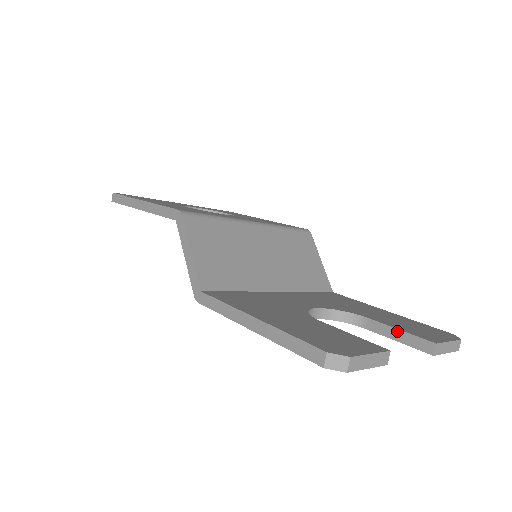
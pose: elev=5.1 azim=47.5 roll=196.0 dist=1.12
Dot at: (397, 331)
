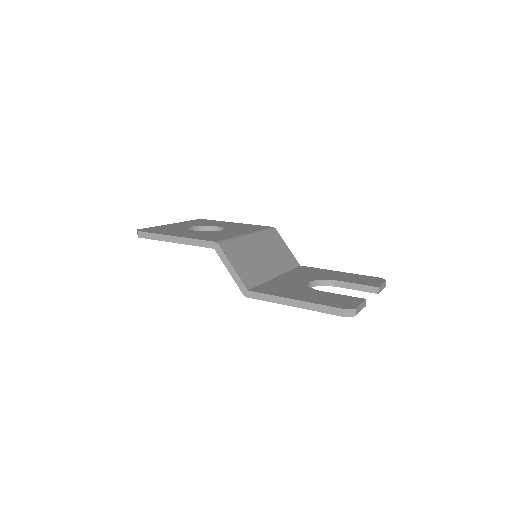
Dot at: (356, 285)
